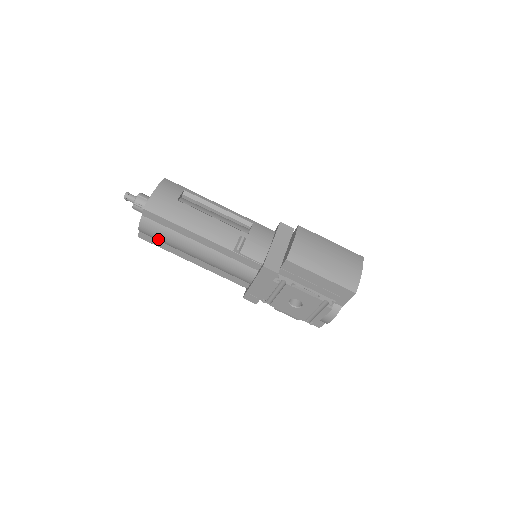
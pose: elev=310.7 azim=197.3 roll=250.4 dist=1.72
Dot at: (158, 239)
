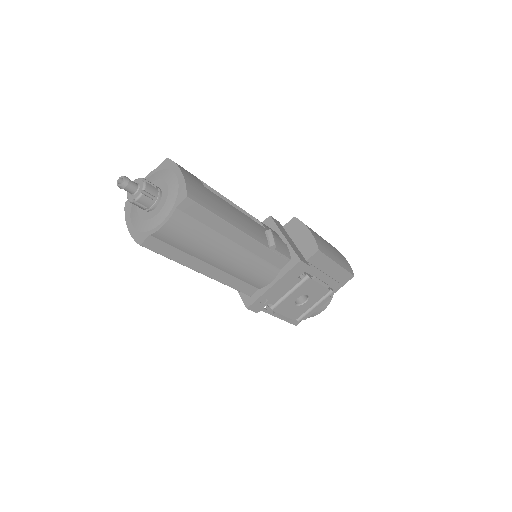
Dot at: (178, 244)
